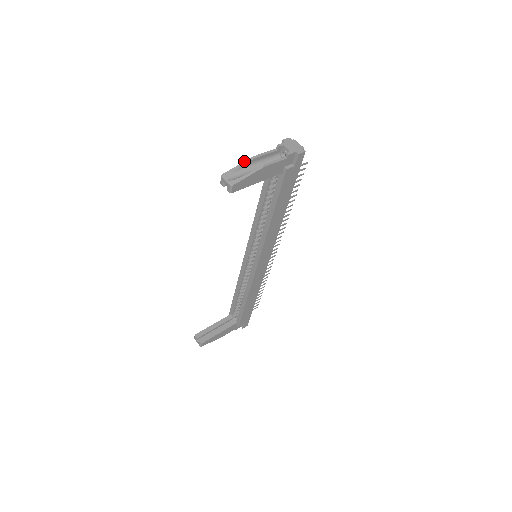
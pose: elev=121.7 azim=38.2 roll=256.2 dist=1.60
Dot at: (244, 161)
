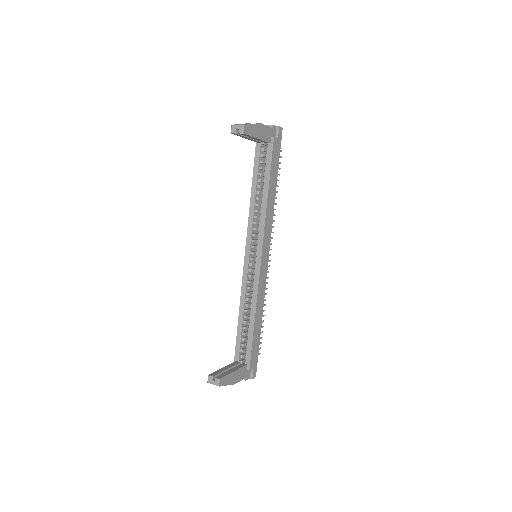
Dot at: occluded
